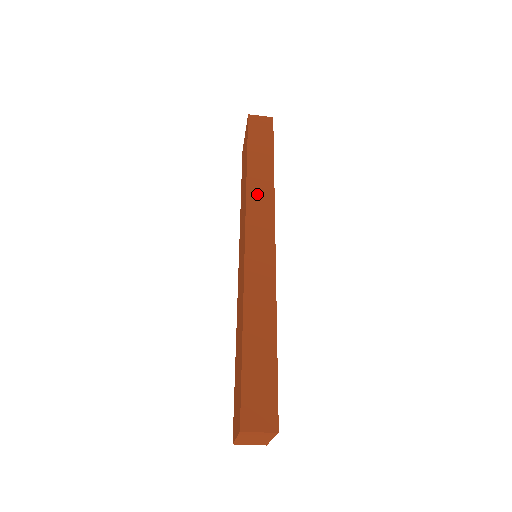
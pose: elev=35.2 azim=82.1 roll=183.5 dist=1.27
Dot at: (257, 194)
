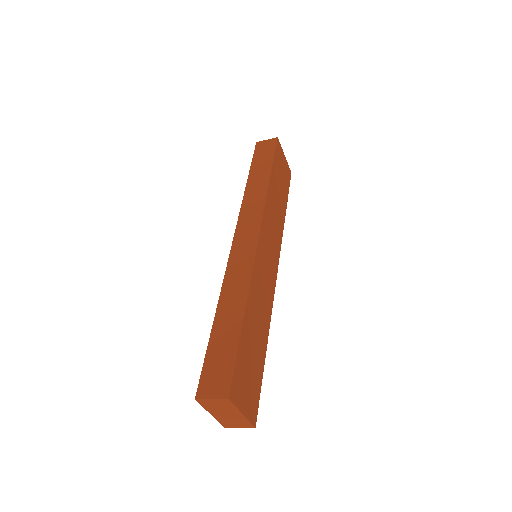
Dot at: (251, 202)
